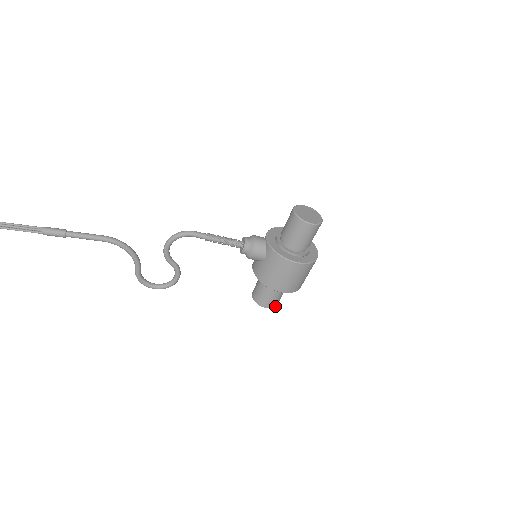
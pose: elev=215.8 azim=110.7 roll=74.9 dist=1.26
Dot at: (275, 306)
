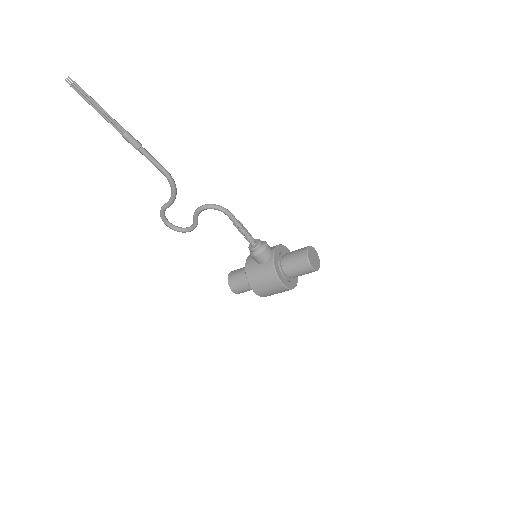
Dot at: (239, 293)
